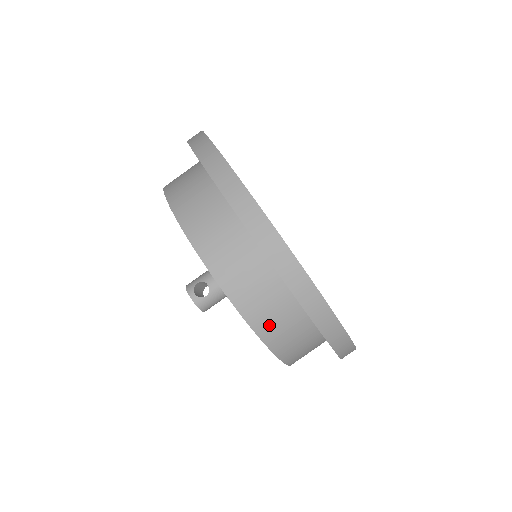
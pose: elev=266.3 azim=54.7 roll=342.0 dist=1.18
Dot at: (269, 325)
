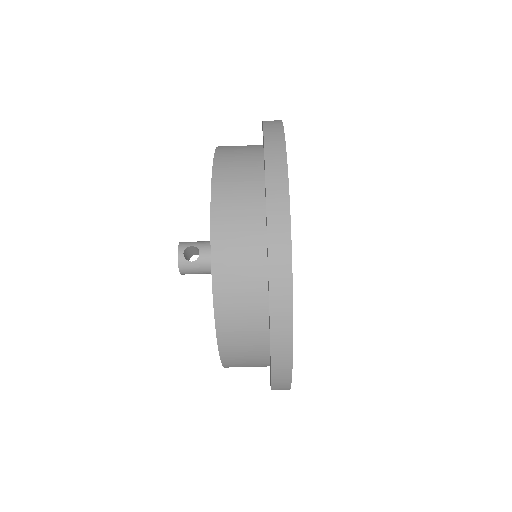
Dot at: (231, 319)
